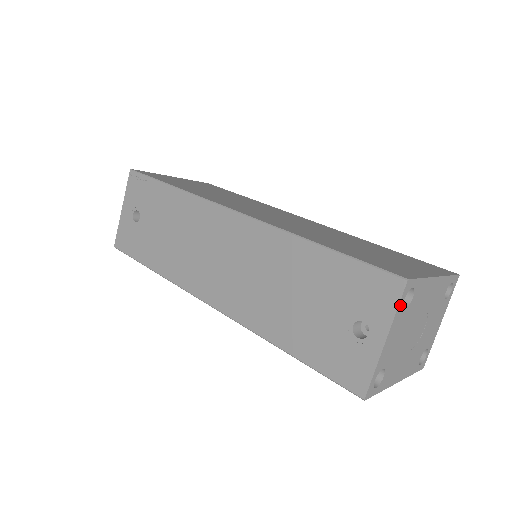
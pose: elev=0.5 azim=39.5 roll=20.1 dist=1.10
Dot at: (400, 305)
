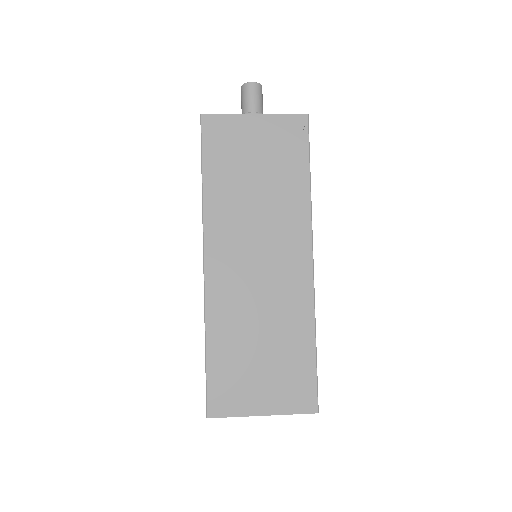
Dot at: occluded
